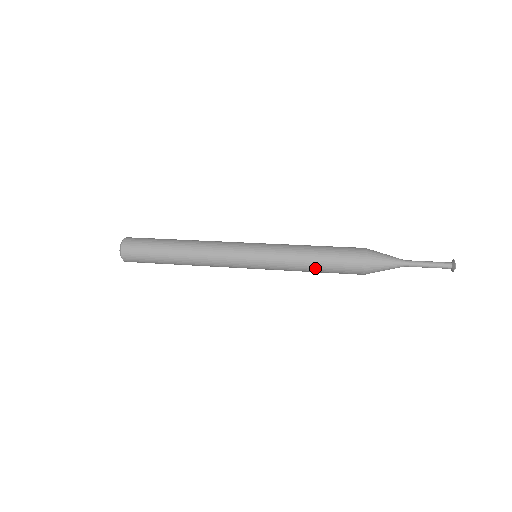
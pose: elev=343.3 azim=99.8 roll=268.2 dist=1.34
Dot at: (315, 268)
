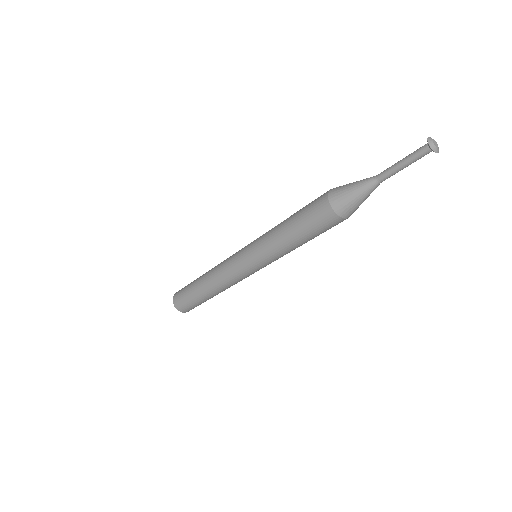
Dot at: (288, 224)
